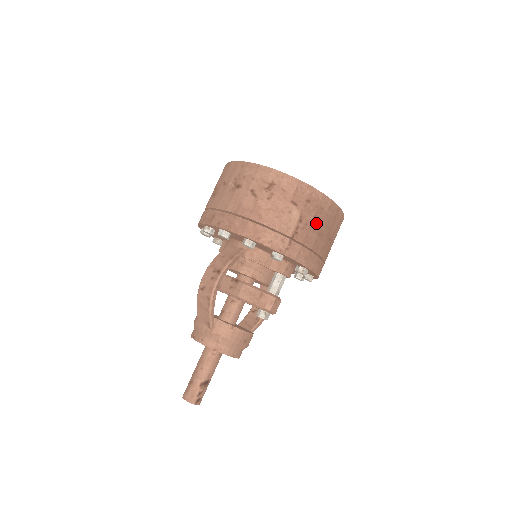
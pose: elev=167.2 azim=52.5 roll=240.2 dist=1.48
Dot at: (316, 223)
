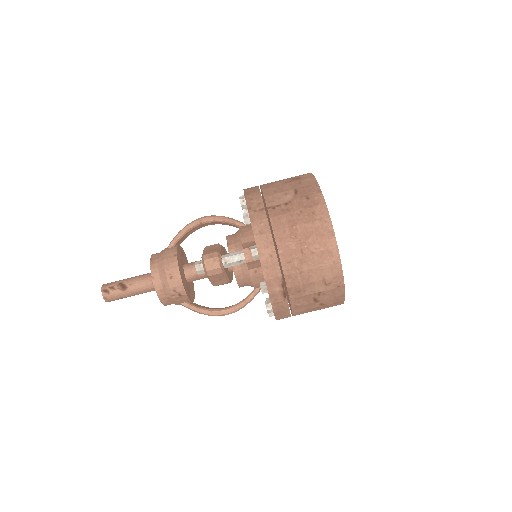
Dot at: (297, 218)
